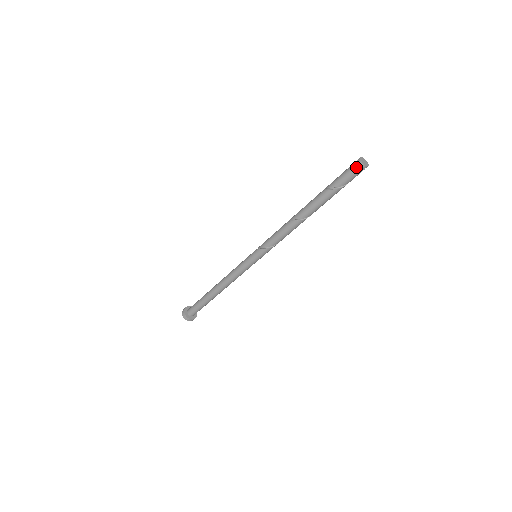
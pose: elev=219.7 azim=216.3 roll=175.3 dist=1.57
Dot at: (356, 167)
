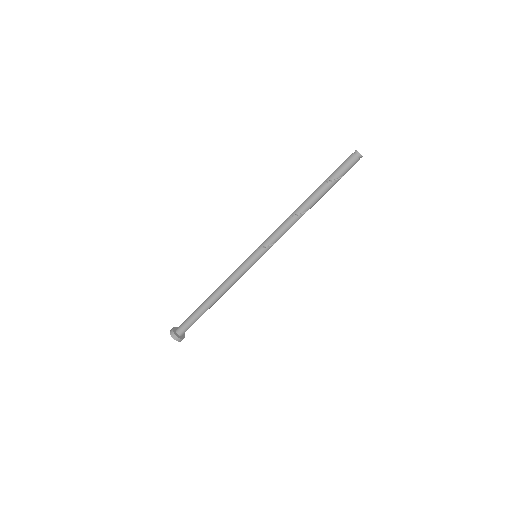
Dot at: (355, 159)
